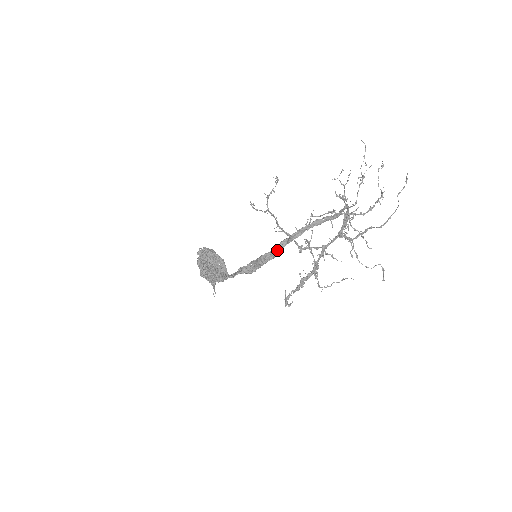
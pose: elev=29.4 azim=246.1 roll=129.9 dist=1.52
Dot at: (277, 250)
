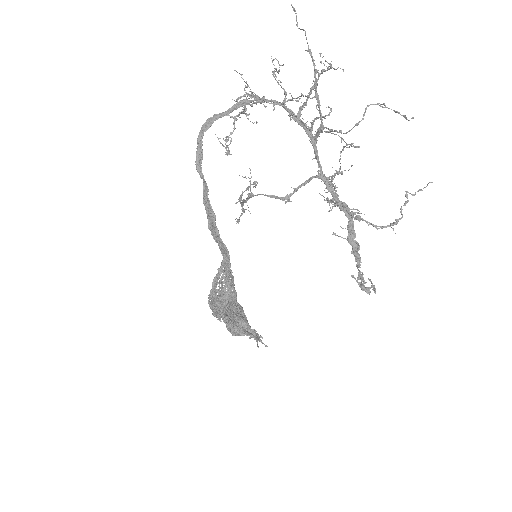
Dot at: (206, 203)
